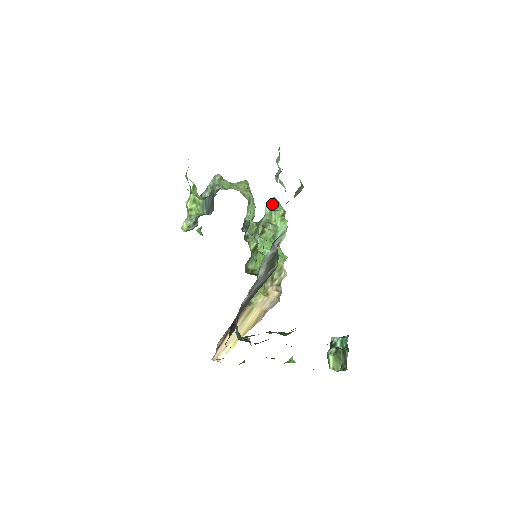
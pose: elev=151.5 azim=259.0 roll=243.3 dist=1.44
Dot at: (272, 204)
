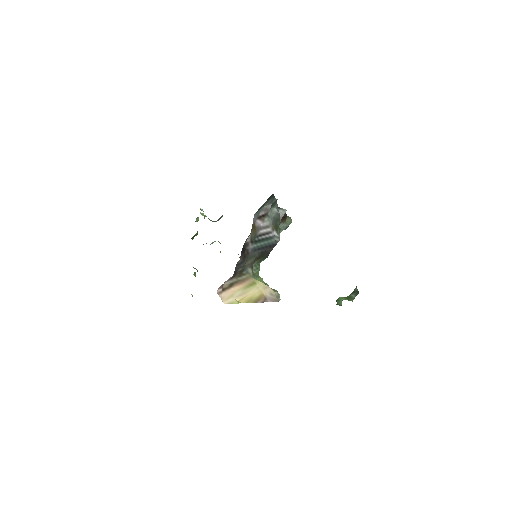
Dot at: occluded
